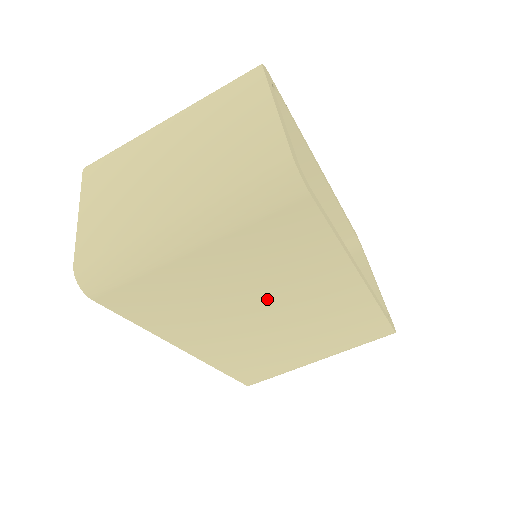
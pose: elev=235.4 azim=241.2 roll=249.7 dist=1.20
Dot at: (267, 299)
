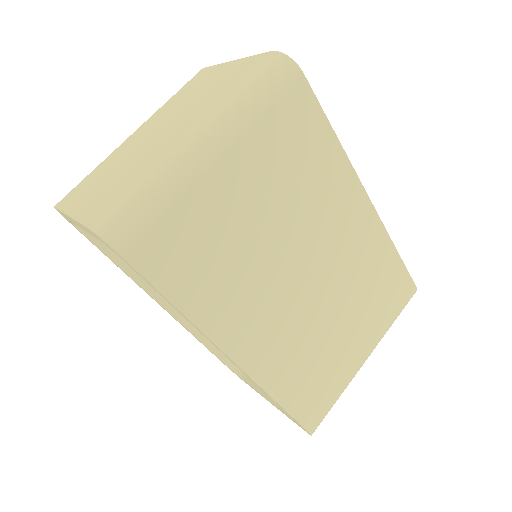
Dot at: (298, 238)
